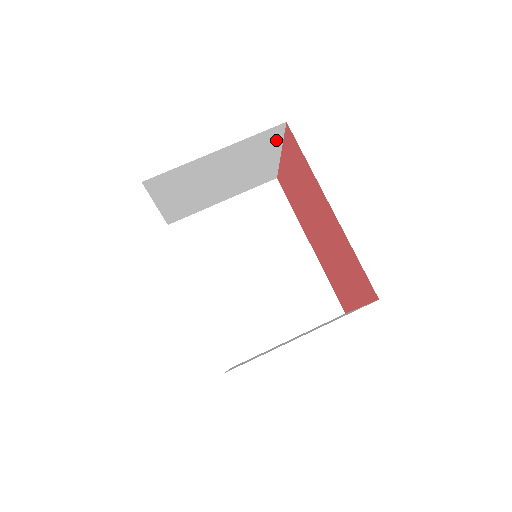
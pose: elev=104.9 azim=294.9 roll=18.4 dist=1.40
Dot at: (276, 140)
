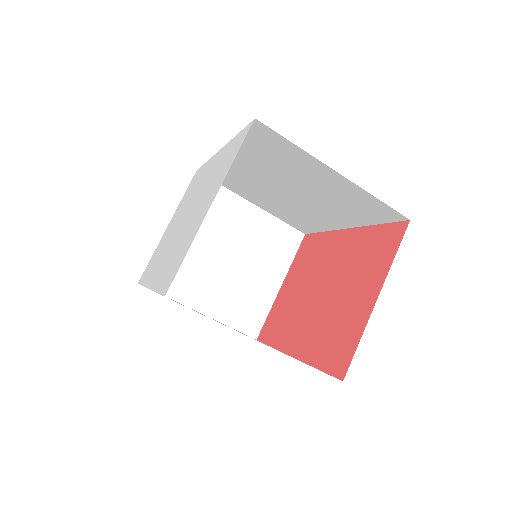
Dot at: occluded
